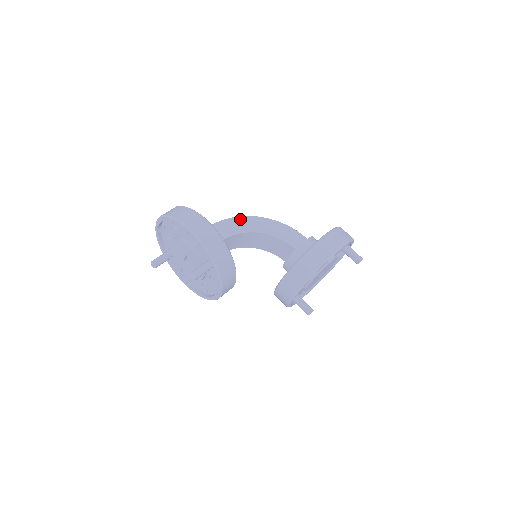
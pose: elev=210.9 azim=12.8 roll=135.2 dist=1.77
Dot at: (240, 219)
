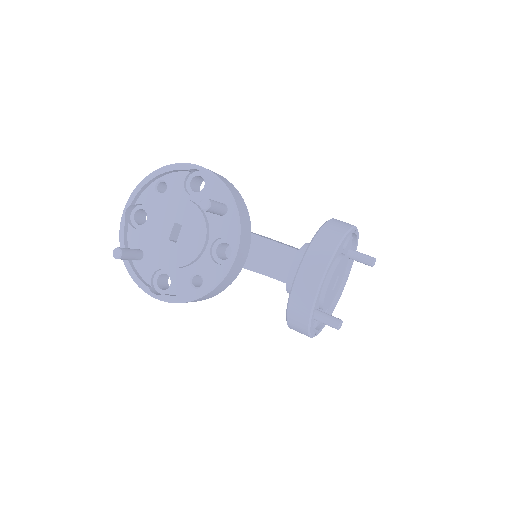
Dot at: occluded
